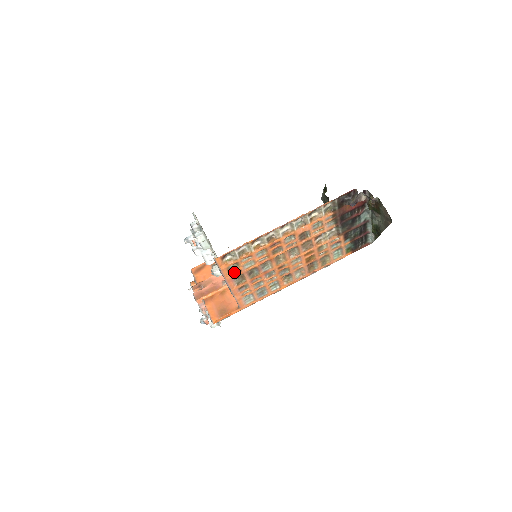
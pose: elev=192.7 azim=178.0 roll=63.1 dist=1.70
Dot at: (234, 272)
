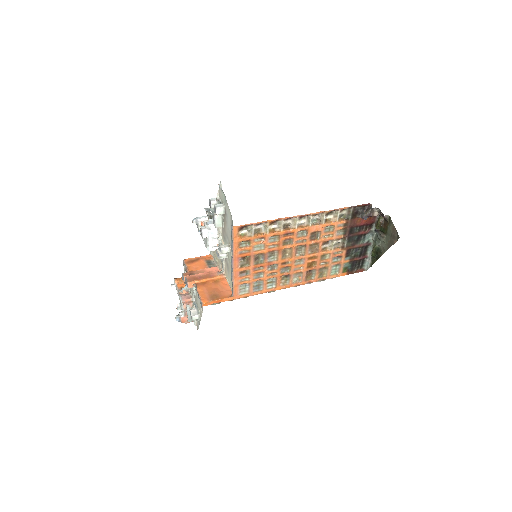
Dot at: (243, 250)
